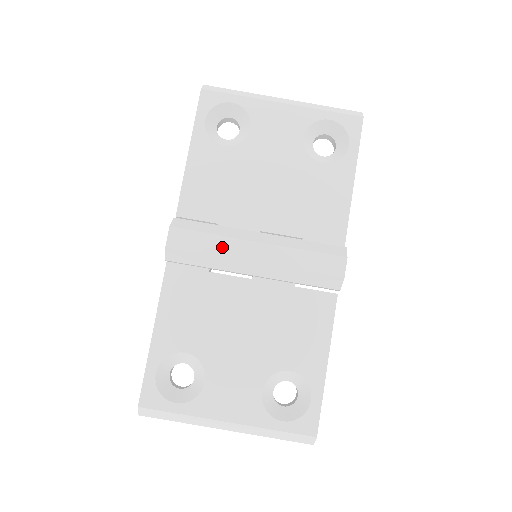
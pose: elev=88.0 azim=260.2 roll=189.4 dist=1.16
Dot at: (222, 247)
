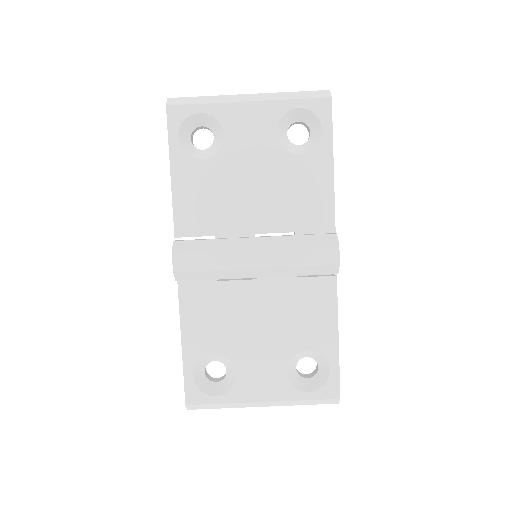
Dot at: (223, 261)
